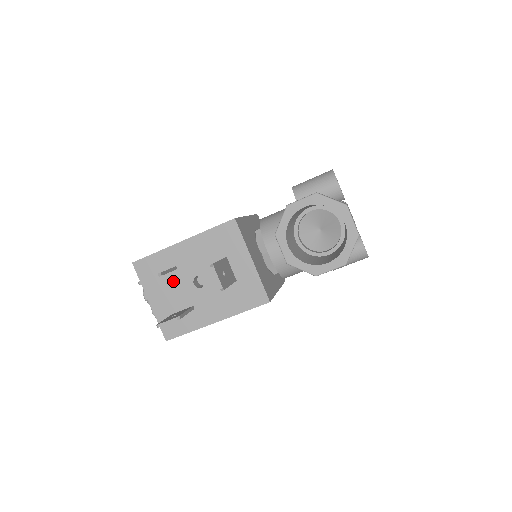
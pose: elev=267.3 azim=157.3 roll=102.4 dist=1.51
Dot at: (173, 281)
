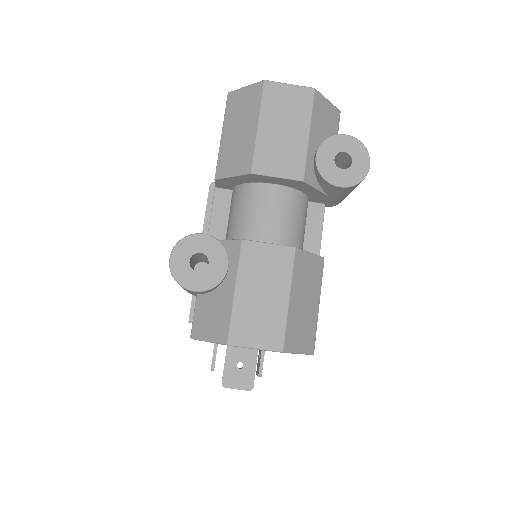
Dot at: occluded
